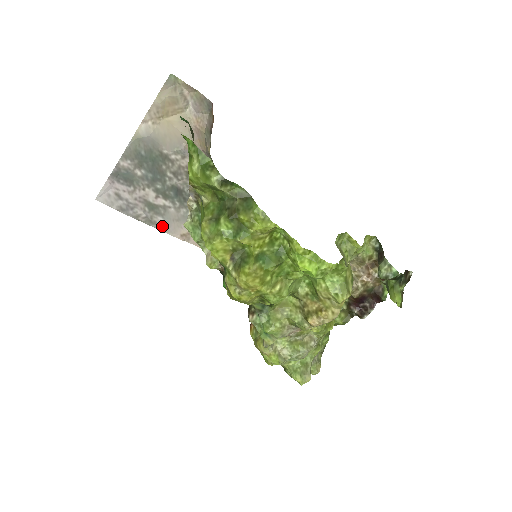
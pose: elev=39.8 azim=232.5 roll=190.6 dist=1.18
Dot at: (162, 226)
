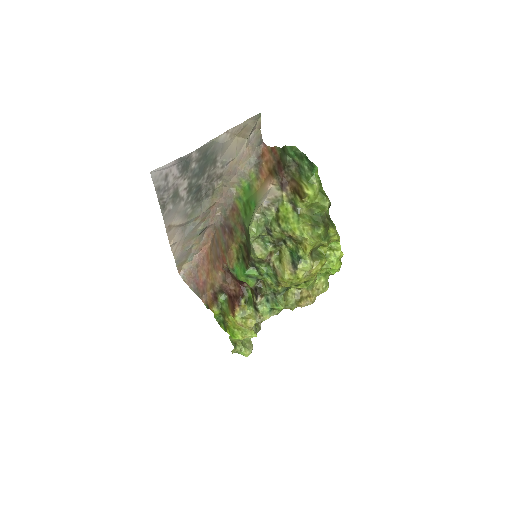
Dot at: (166, 213)
